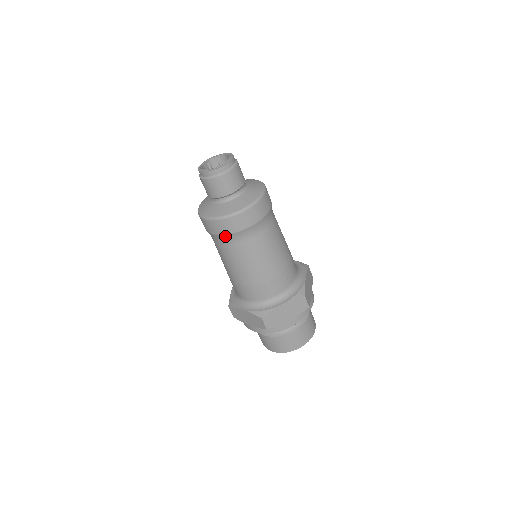
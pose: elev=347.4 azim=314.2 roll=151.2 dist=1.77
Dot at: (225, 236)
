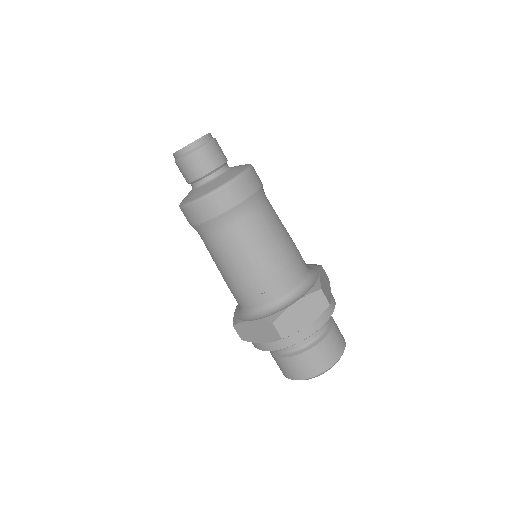
Dot at: occluded
